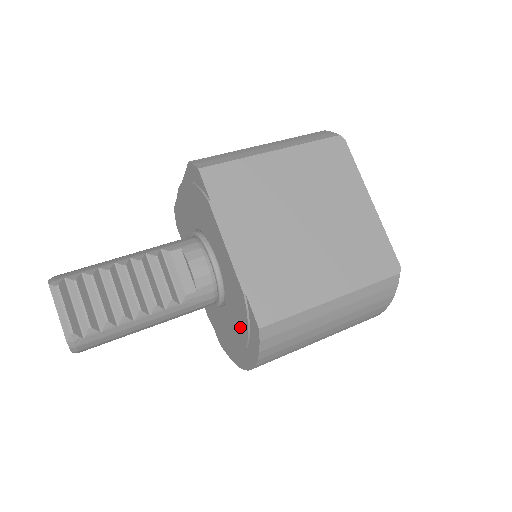
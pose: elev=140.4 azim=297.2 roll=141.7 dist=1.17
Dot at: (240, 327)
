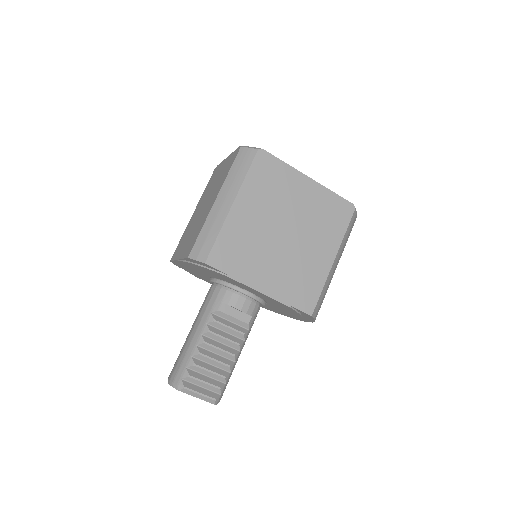
Dot at: occluded
